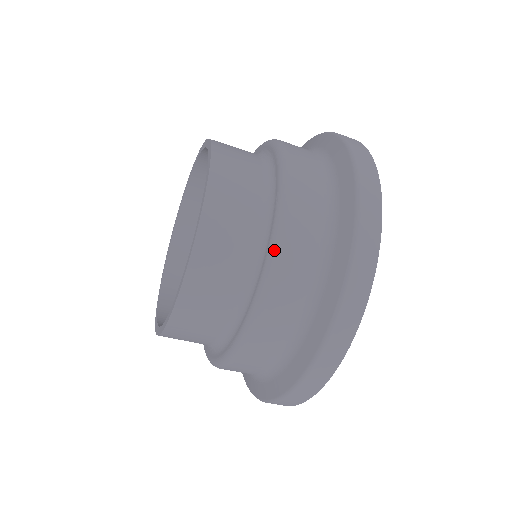
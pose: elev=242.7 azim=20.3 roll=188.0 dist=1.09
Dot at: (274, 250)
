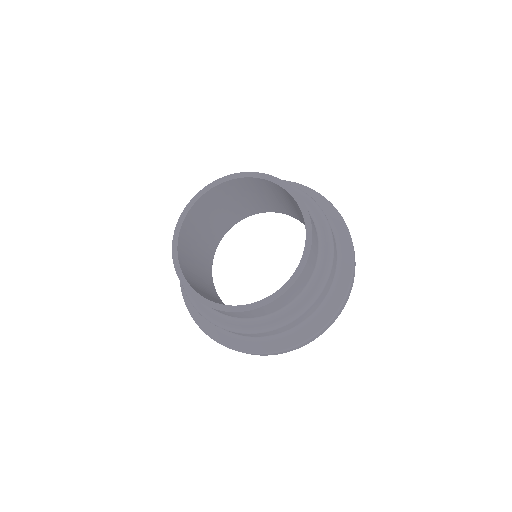
Dot at: (298, 315)
